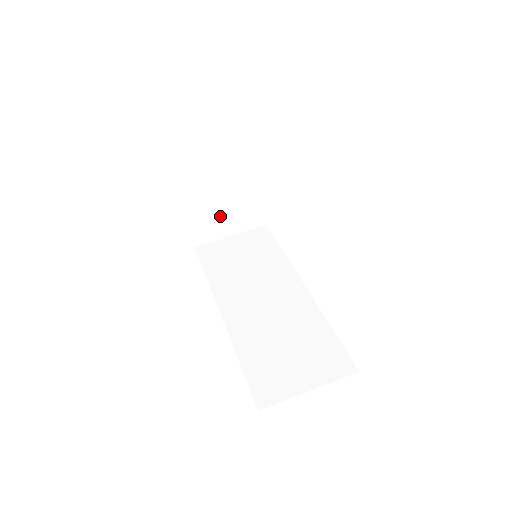
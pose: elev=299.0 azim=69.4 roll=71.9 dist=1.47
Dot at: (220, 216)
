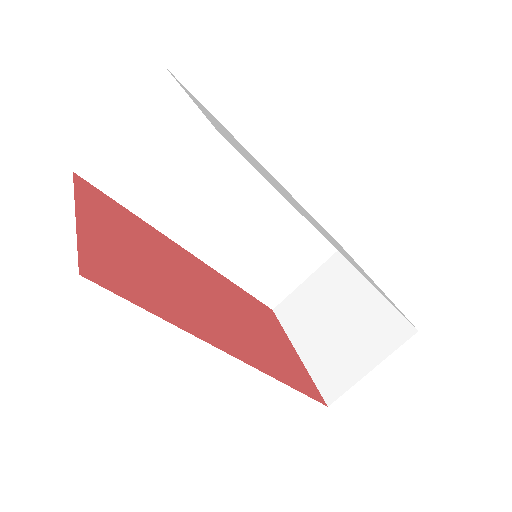
Dot at: occluded
